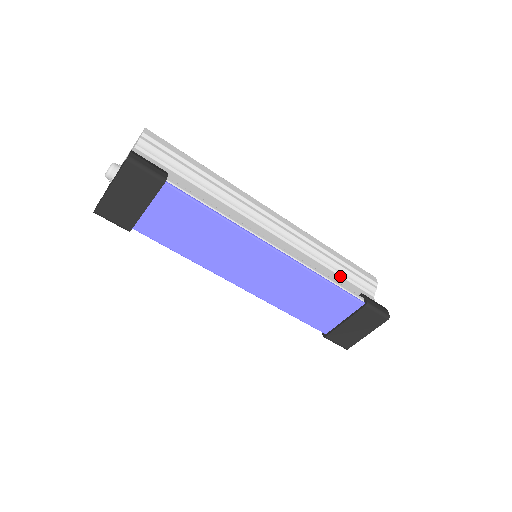
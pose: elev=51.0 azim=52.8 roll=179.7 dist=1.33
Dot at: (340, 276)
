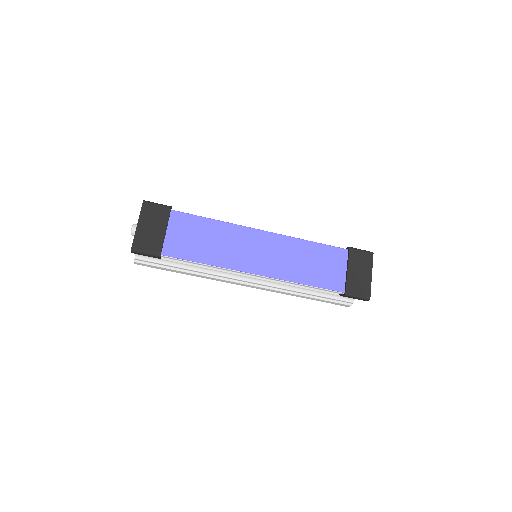
Dot at: occluded
